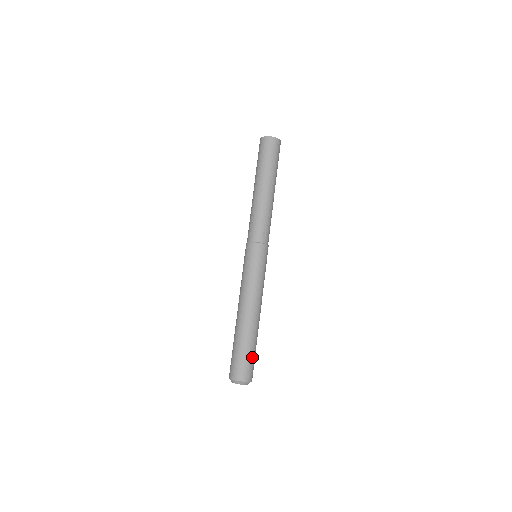
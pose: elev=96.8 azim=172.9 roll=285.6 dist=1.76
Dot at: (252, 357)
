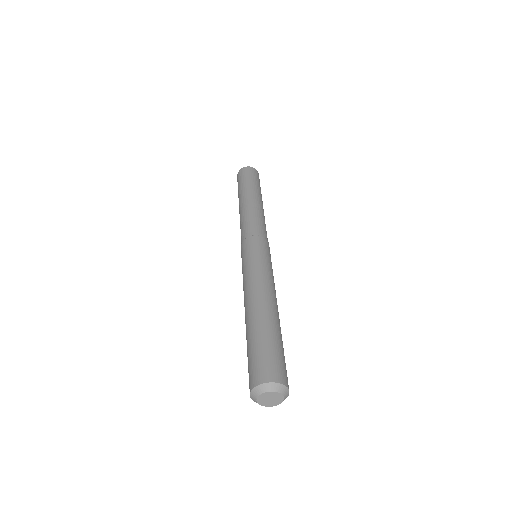
Dot at: occluded
